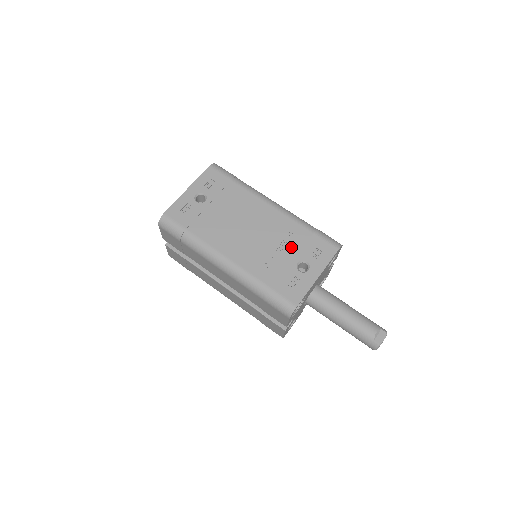
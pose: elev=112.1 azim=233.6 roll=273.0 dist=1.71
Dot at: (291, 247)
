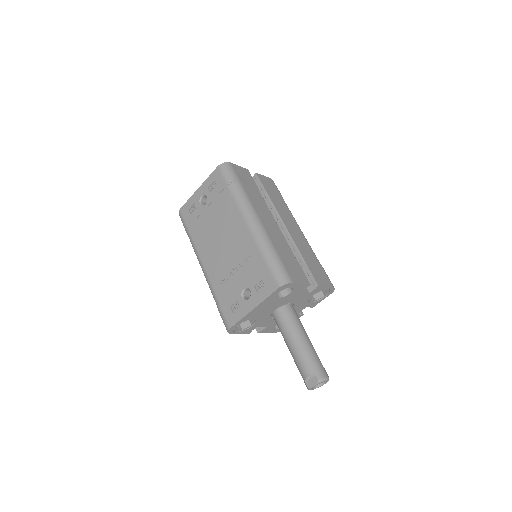
Dot at: (245, 271)
